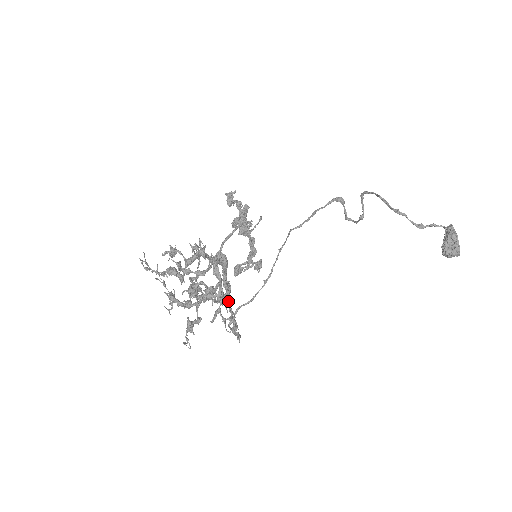
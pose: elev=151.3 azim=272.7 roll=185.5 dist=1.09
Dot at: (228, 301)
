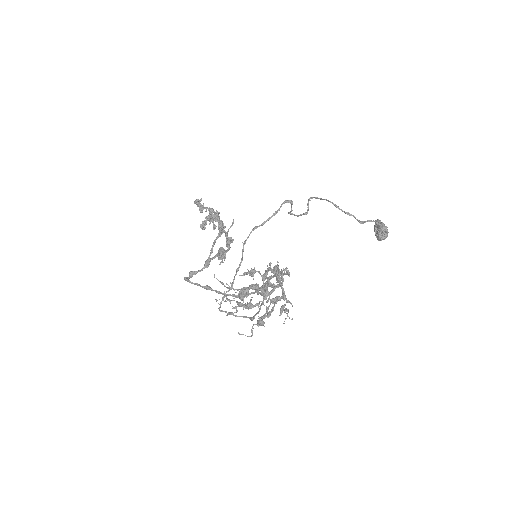
Dot at: occluded
